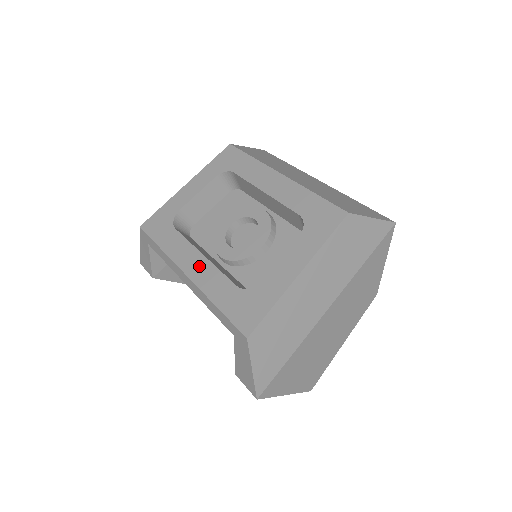
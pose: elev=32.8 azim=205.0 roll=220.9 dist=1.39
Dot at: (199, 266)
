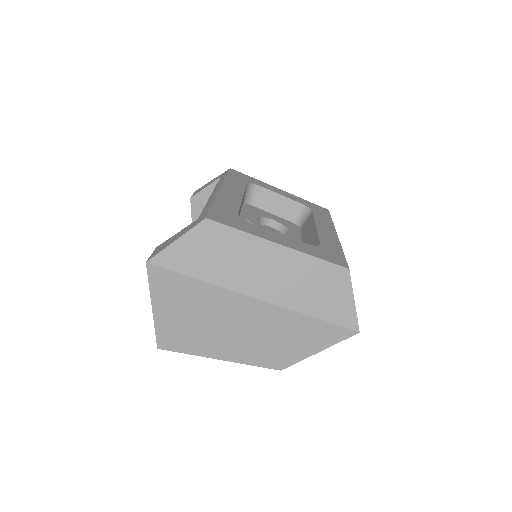
Dot at: (233, 194)
